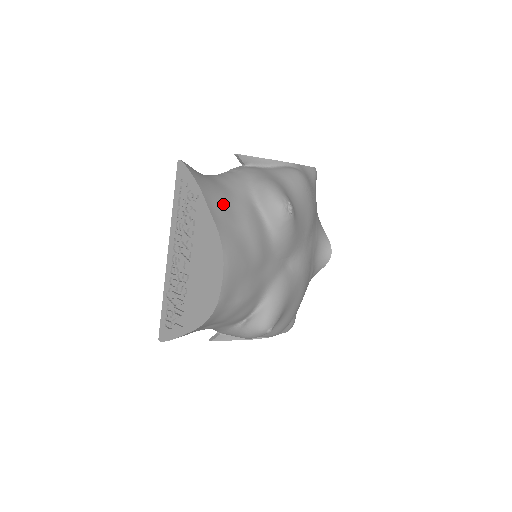
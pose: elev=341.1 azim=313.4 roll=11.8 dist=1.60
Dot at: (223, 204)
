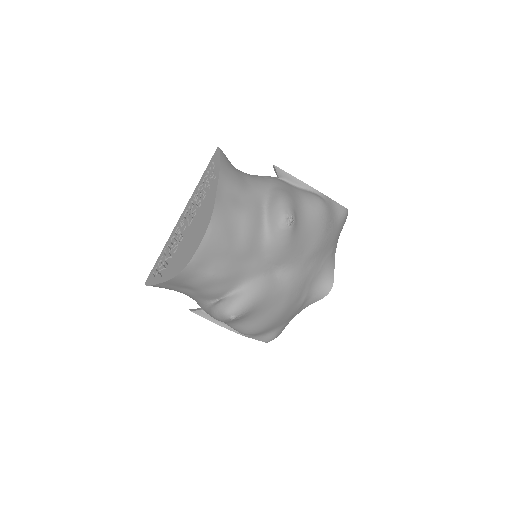
Dot at: (234, 192)
